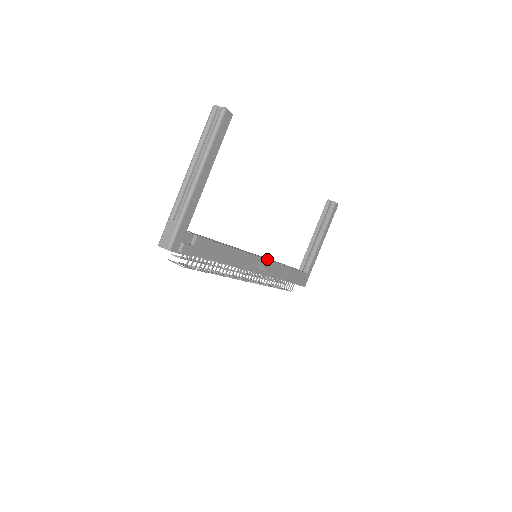
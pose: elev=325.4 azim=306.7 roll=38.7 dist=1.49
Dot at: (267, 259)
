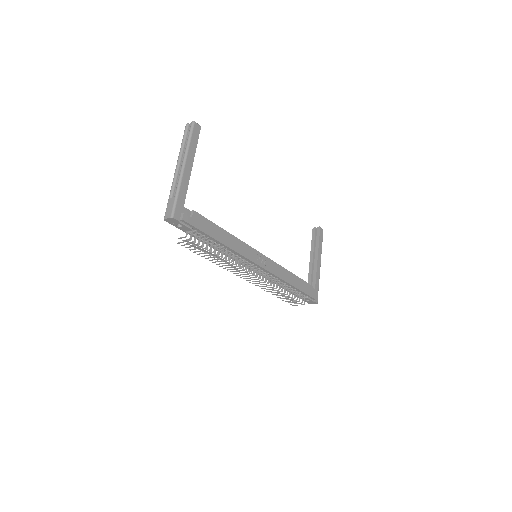
Dot at: (267, 258)
